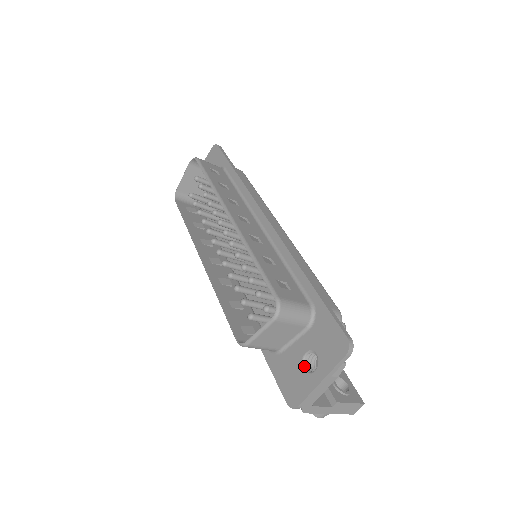
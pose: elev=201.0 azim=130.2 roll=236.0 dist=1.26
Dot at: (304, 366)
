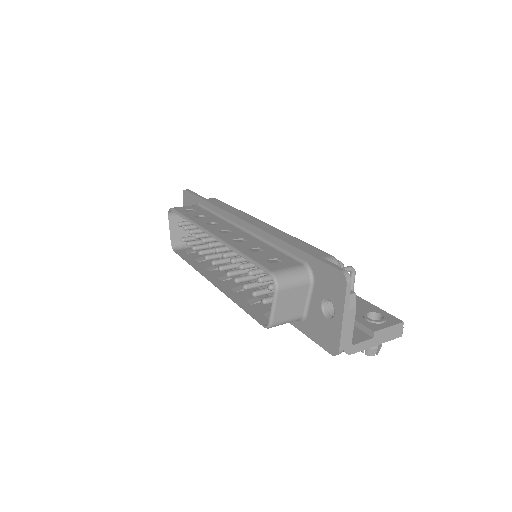
Dot at: (326, 315)
